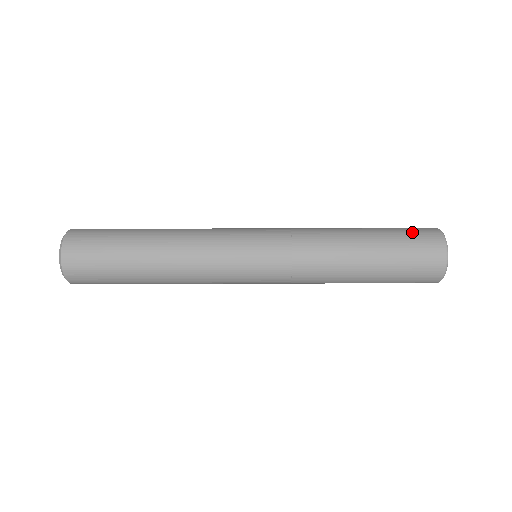
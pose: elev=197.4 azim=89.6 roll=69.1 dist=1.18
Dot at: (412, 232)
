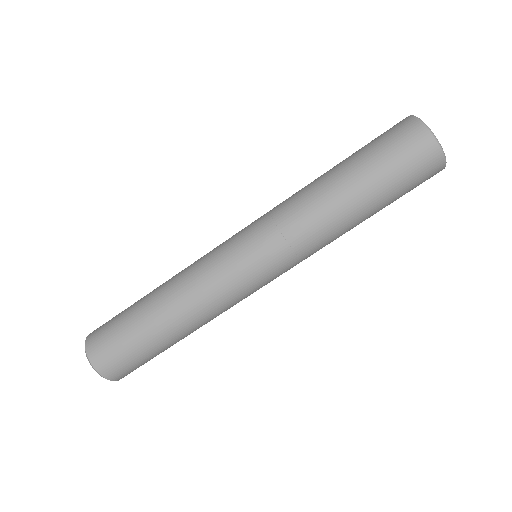
Dot at: occluded
